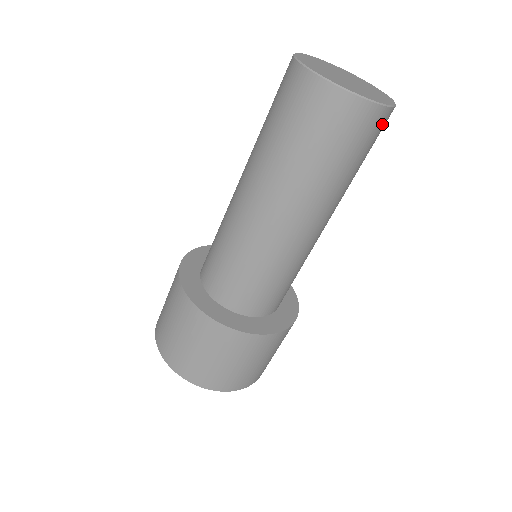
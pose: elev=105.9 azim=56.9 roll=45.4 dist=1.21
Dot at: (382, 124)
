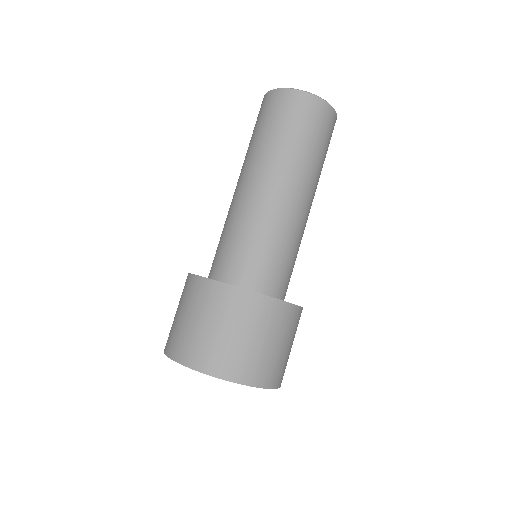
Dot at: (330, 120)
